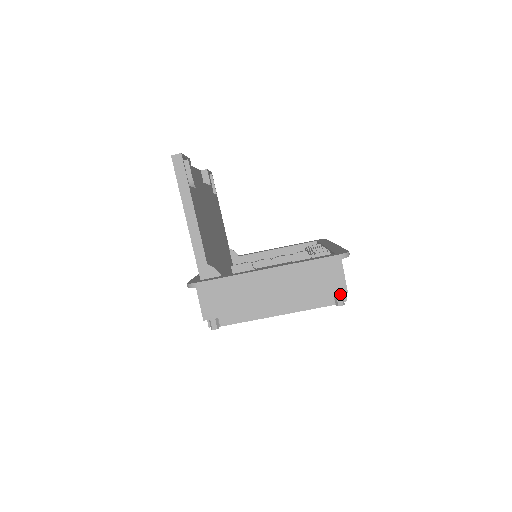
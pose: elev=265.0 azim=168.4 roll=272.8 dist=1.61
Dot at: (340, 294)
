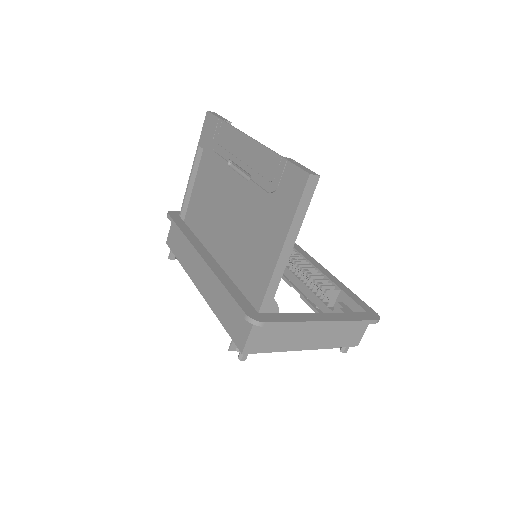
Dot at: (353, 346)
